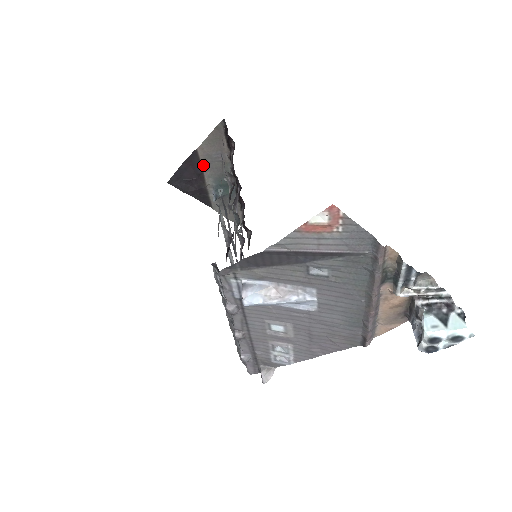
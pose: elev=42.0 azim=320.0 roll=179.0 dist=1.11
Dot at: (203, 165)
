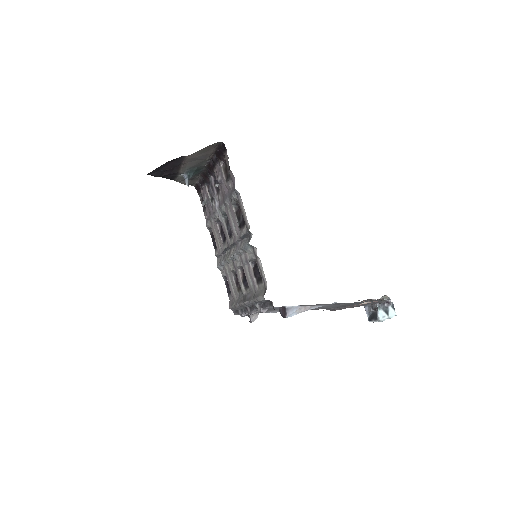
Dot at: (185, 162)
